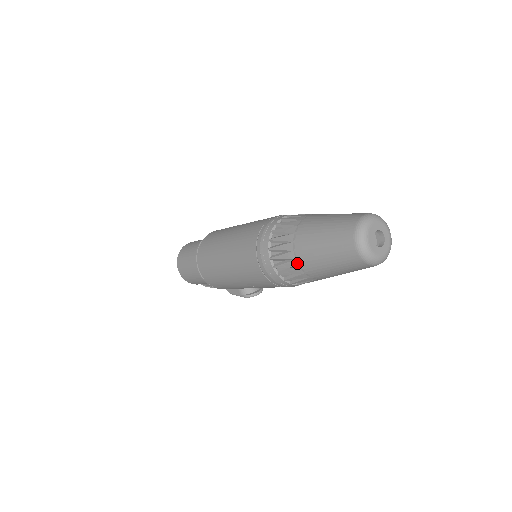
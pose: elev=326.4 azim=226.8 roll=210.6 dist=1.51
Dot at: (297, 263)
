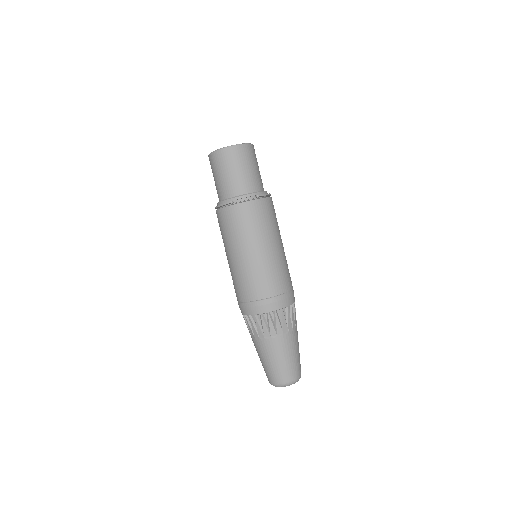
Dot at: occluded
